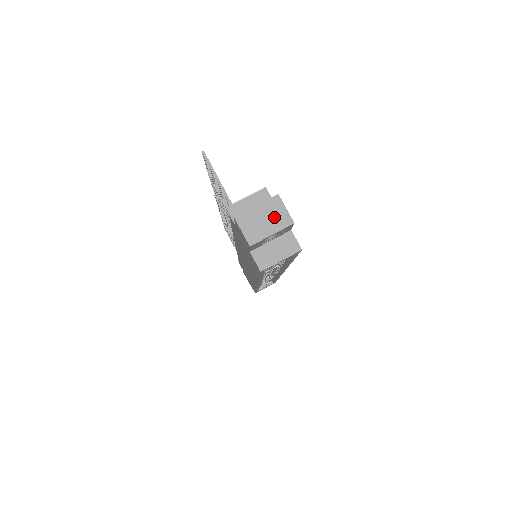
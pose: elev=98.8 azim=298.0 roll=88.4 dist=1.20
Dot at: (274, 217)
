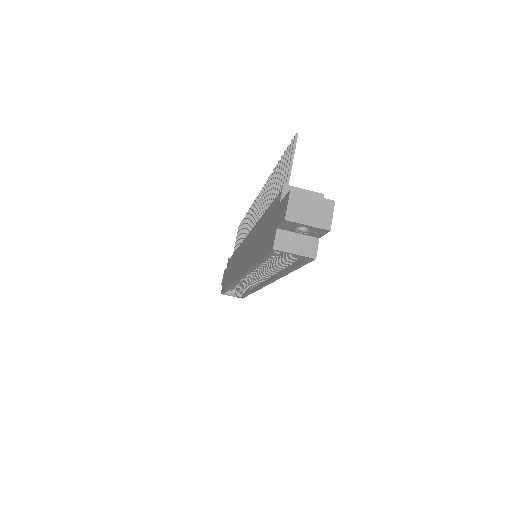
Dot at: (319, 214)
